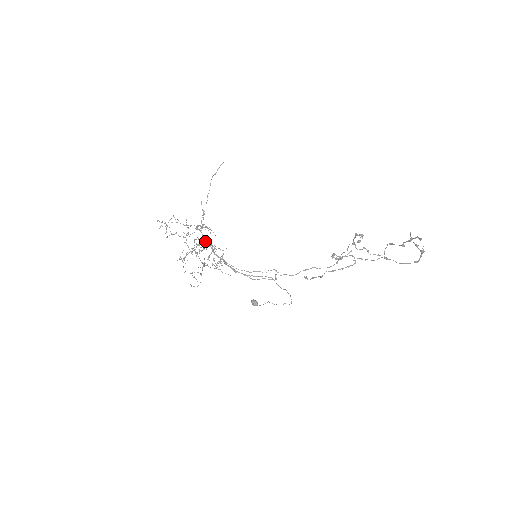
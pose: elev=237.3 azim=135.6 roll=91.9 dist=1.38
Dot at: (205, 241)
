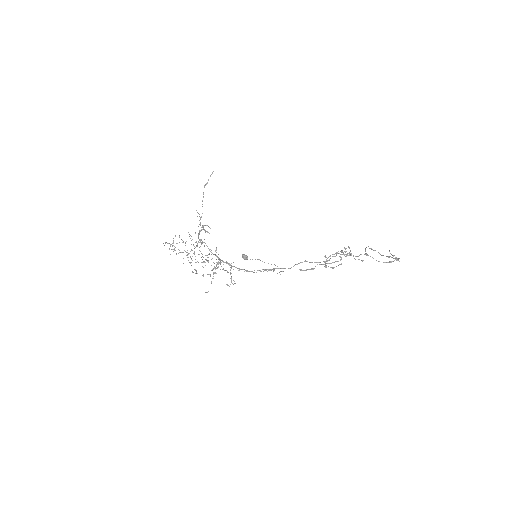
Dot at: (211, 252)
